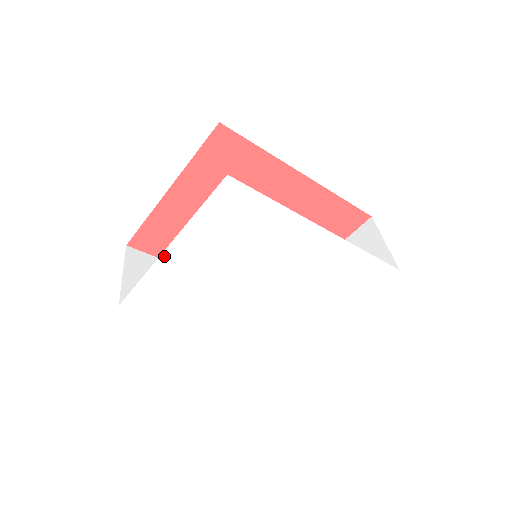
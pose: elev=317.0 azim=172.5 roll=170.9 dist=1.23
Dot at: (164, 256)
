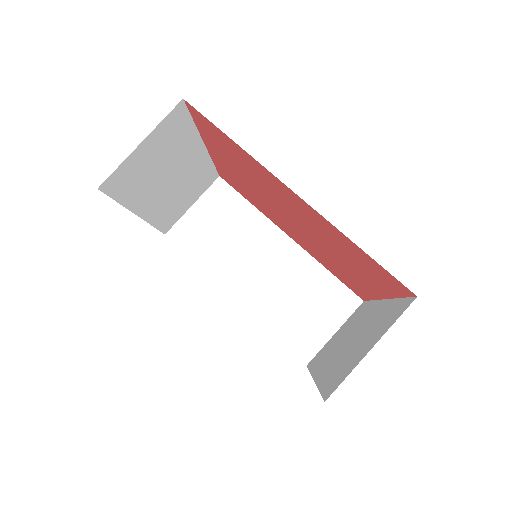
Dot at: occluded
